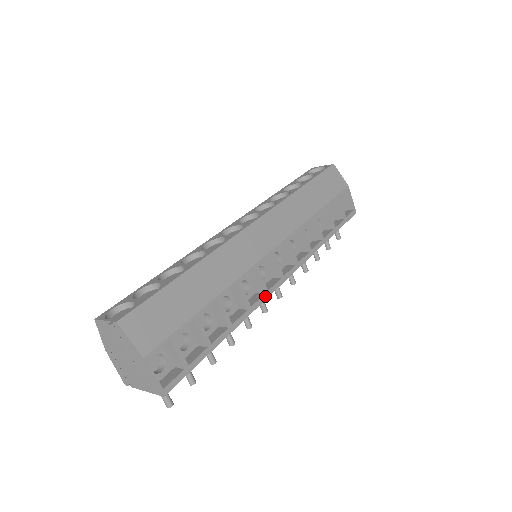
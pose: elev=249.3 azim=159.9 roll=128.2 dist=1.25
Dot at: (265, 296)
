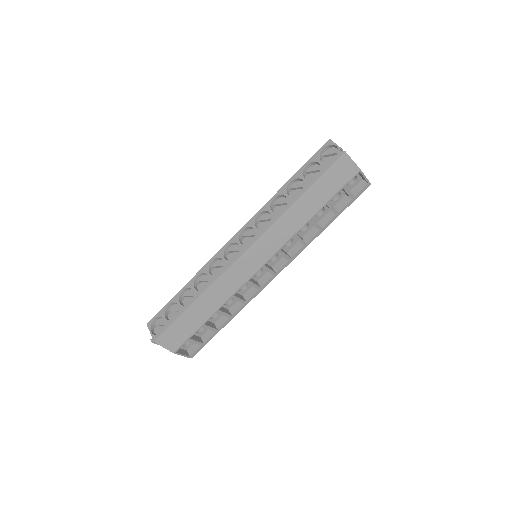
Dot at: (259, 291)
